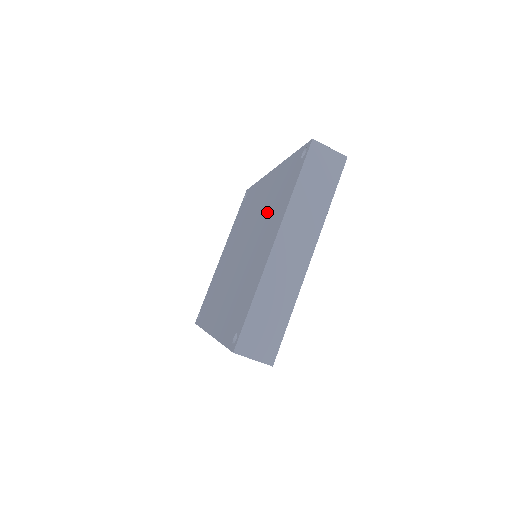
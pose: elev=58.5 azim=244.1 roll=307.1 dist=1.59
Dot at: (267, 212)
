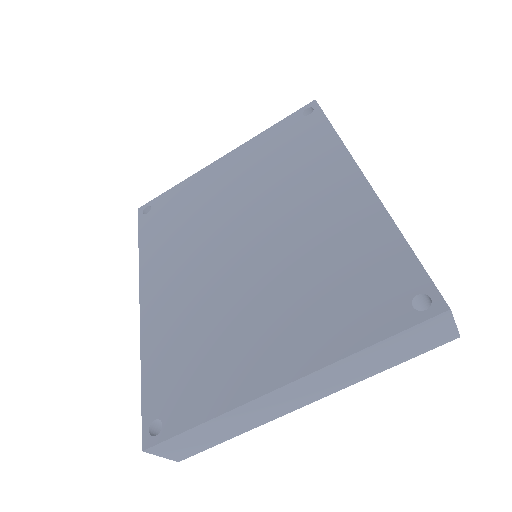
Dot at: (309, 272)
